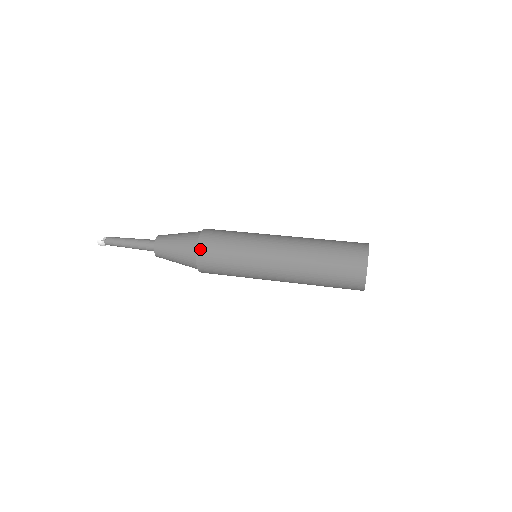
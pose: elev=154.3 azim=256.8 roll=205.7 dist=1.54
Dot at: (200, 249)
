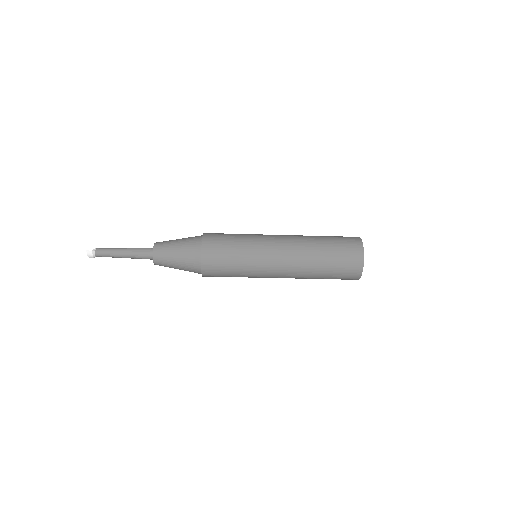
Dot at: (205, 247)
